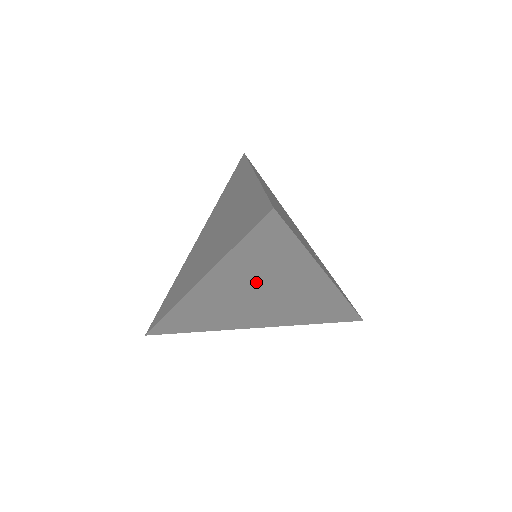
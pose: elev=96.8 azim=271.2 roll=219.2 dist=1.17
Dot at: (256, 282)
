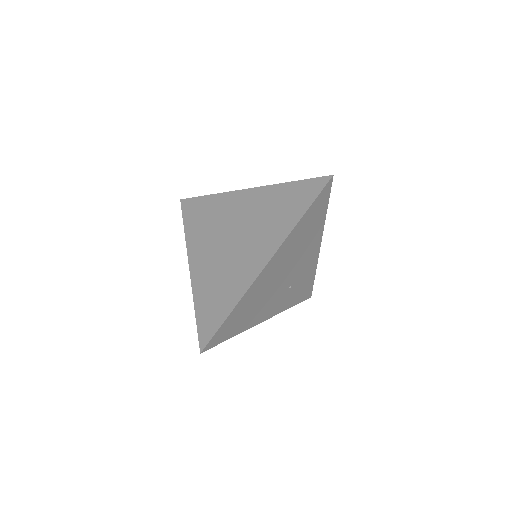
Dot at: occluded
